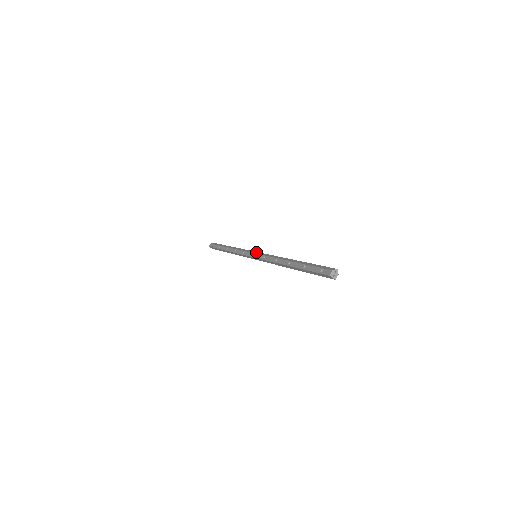
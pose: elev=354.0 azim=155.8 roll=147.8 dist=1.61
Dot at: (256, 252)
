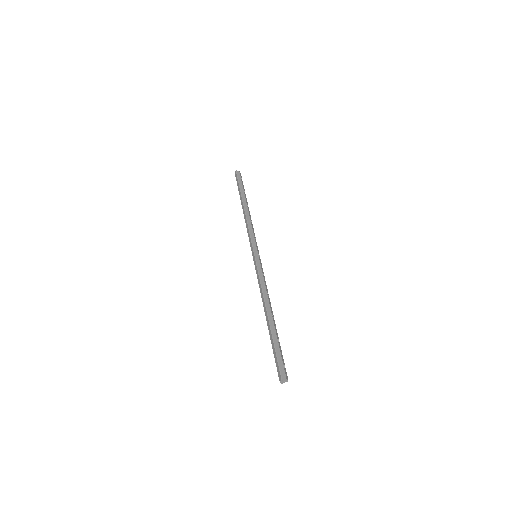
Dot at: (253, 255)
